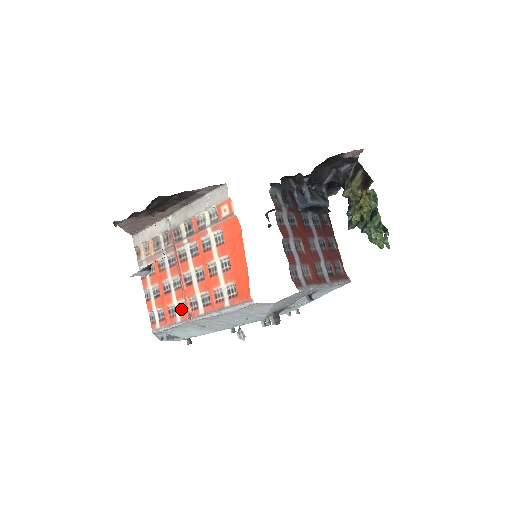
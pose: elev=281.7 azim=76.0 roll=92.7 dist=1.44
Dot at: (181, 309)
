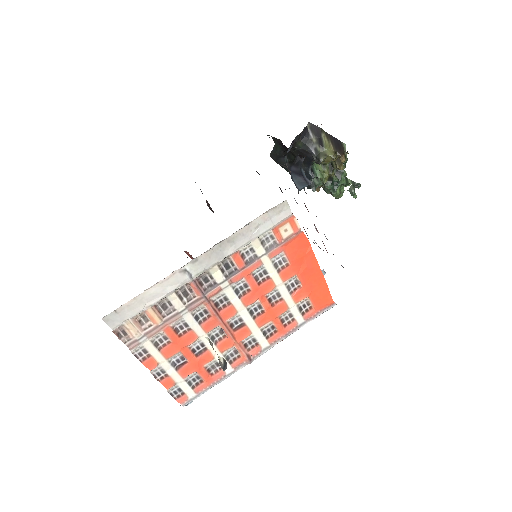
Dot at: (229, 358)
